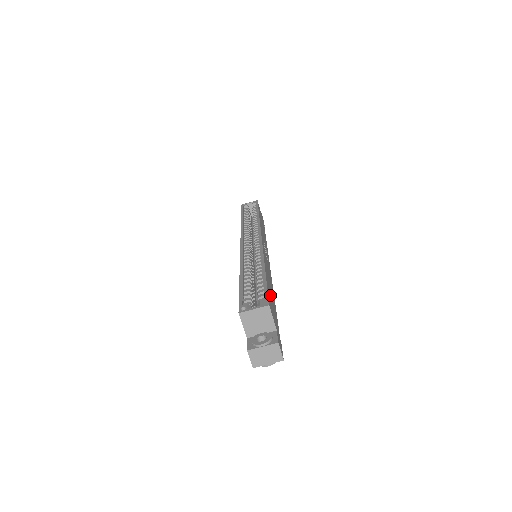
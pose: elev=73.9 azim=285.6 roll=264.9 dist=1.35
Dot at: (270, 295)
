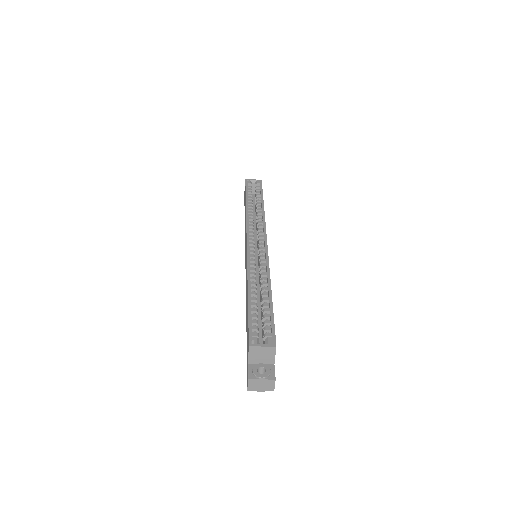
Dot at: occluded
